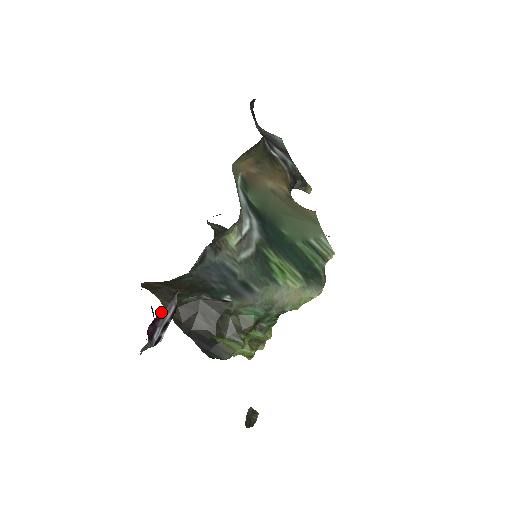
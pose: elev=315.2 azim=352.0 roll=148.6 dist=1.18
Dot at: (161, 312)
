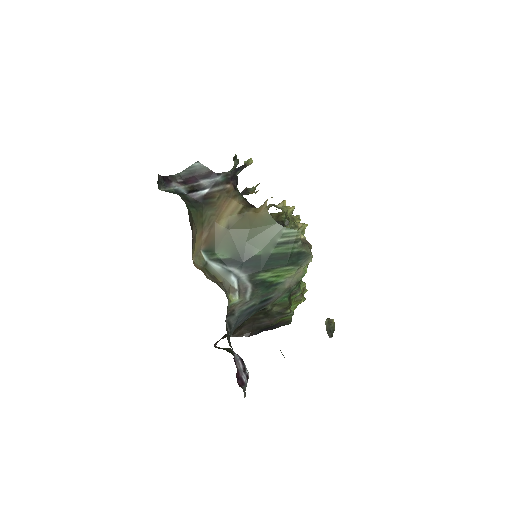
Dot at: occluded
